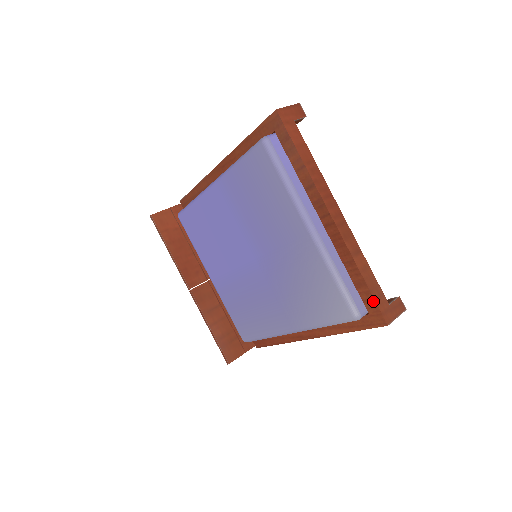
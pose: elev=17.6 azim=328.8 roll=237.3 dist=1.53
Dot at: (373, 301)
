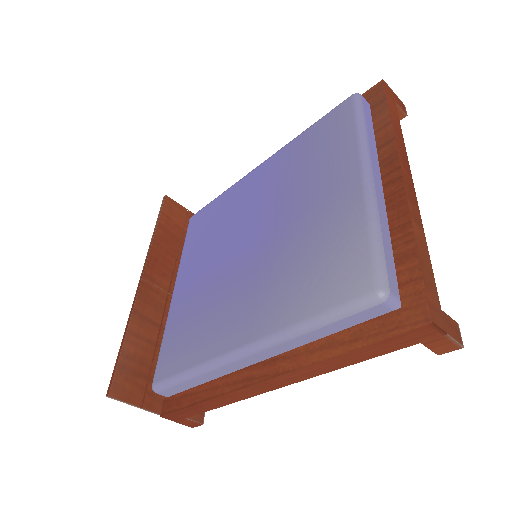
Dot at: (419, 281)
